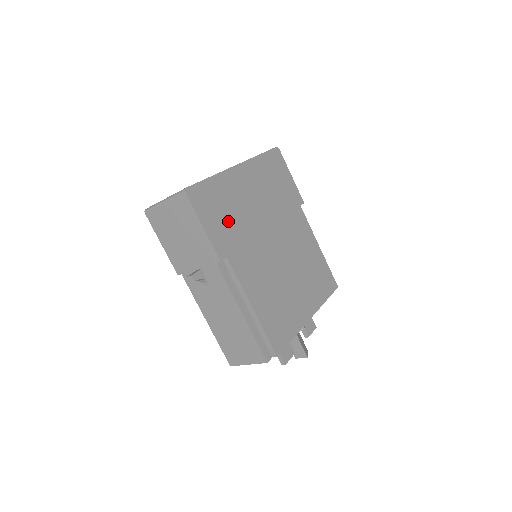
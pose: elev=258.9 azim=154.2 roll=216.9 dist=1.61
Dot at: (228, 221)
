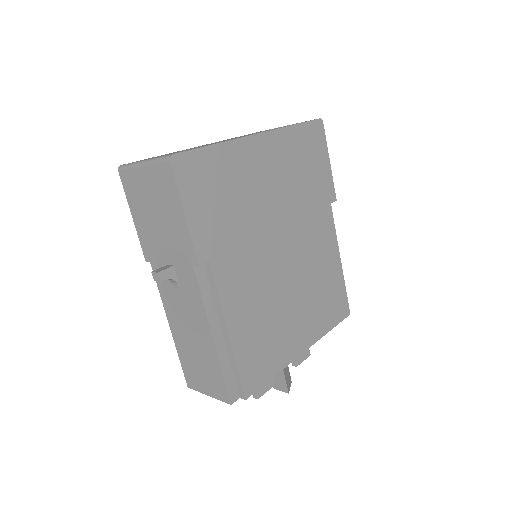
Dot at: (224, 211)
